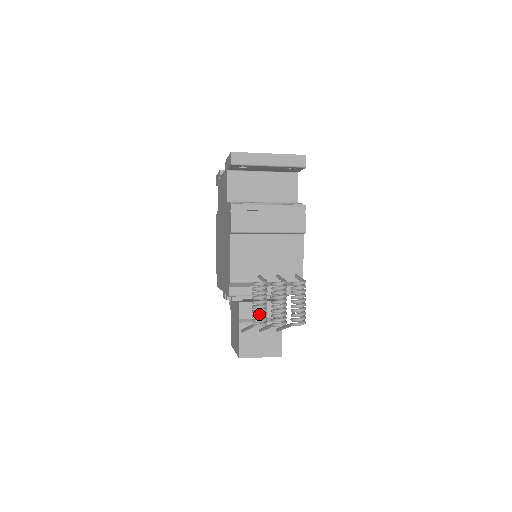
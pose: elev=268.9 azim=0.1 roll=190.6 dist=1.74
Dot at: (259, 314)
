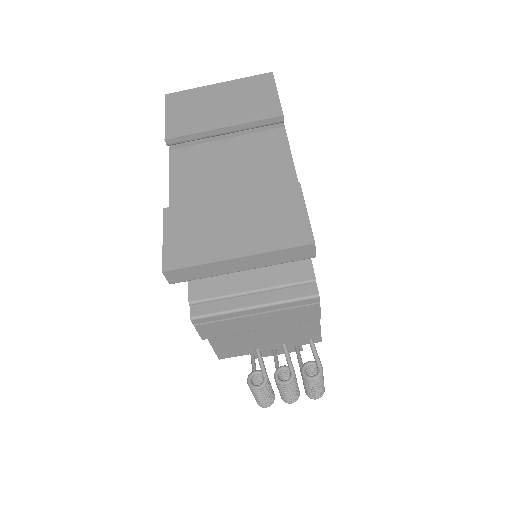
Dot at: (262, 402)
